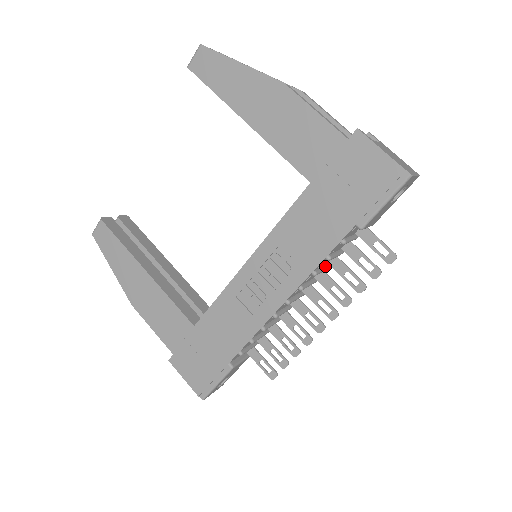
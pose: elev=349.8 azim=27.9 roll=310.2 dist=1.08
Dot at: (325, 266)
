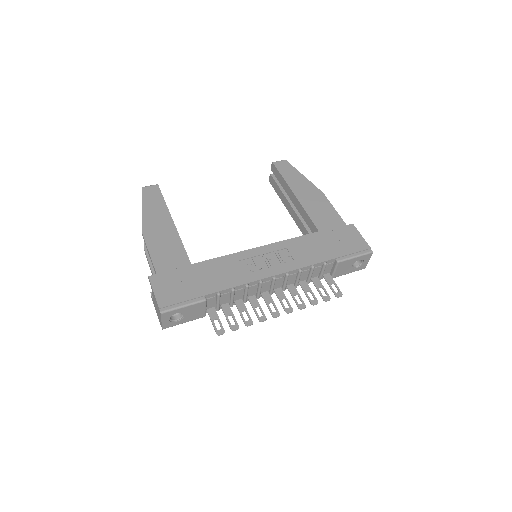
Dot at: (298, 281)
